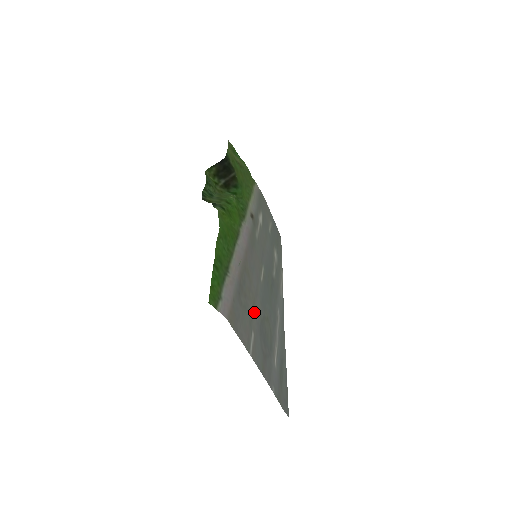
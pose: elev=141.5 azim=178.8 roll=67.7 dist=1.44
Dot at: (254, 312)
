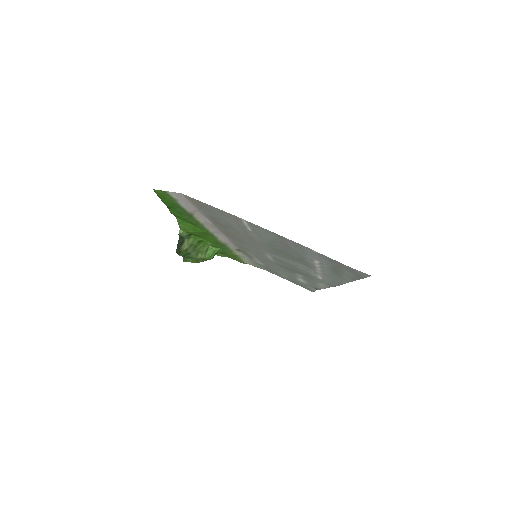
Dot at: (252, 238)
